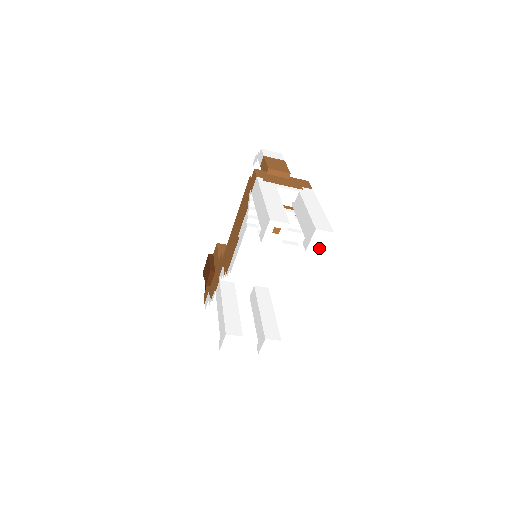
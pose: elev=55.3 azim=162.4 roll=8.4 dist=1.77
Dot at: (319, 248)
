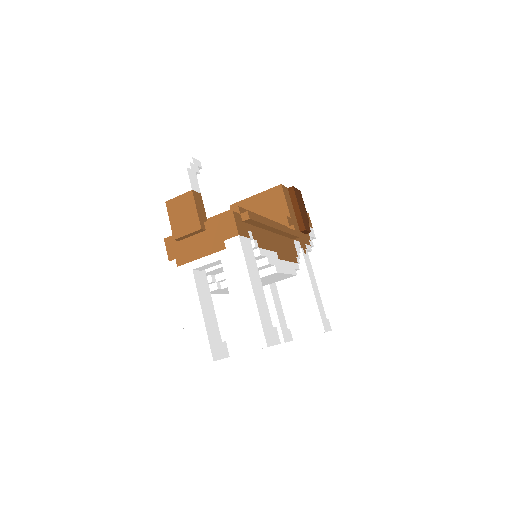
Dot at: occluded
